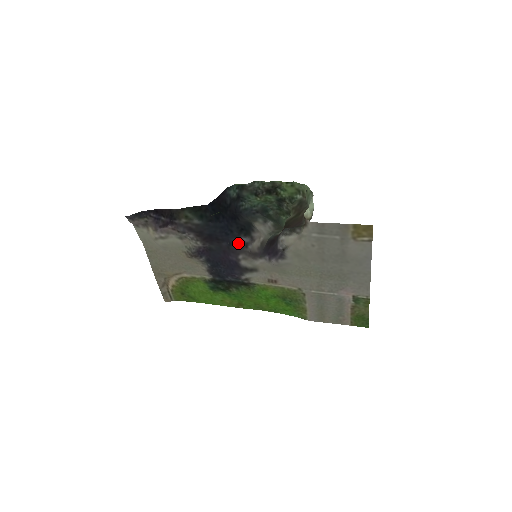
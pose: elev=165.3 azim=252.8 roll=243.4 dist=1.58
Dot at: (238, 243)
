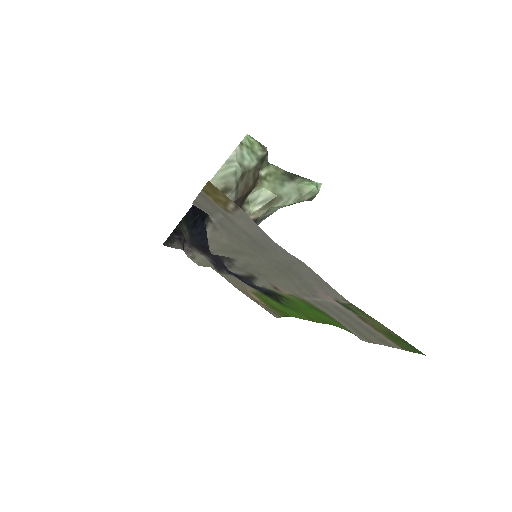
Dot at: occluded
